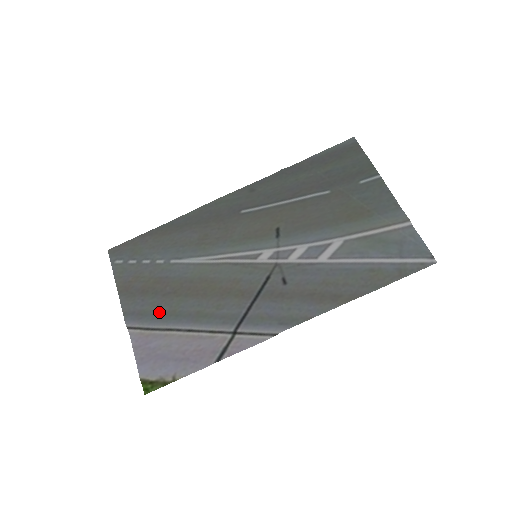
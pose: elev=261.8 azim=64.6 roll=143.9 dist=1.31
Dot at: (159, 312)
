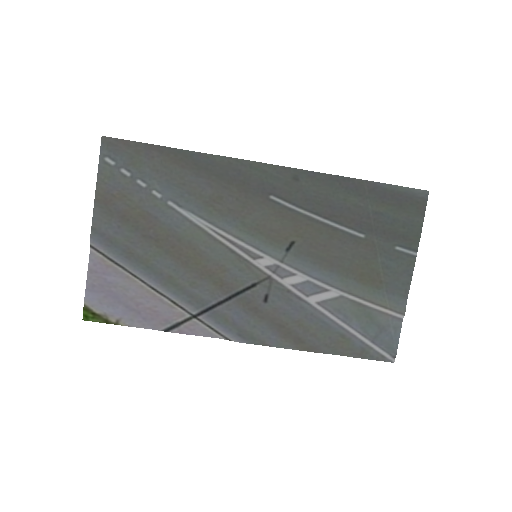
Dot at: (131, 251)
